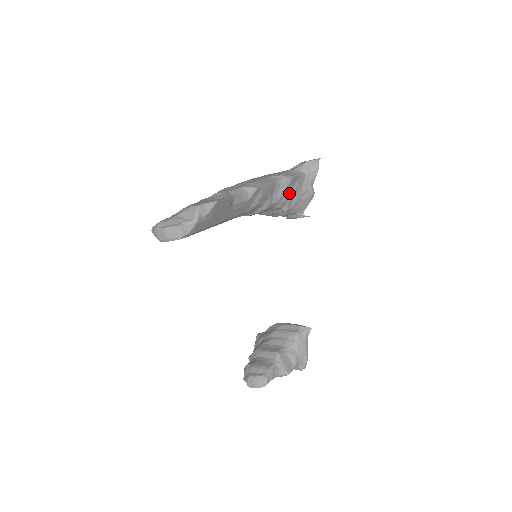
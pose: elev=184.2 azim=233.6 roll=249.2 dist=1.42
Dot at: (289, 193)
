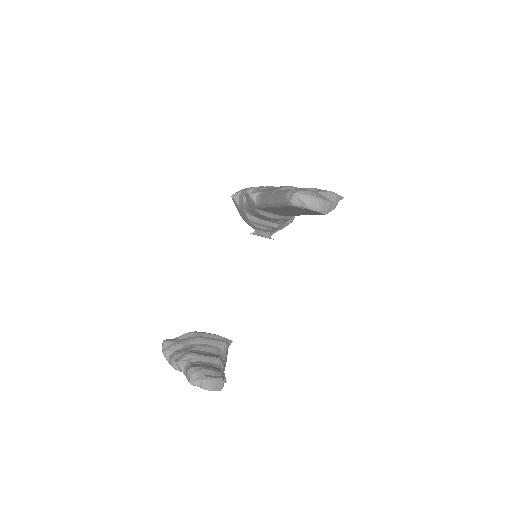
Dot at: occluded
